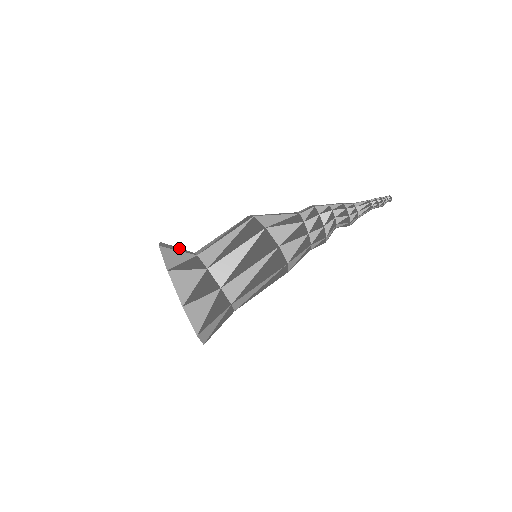
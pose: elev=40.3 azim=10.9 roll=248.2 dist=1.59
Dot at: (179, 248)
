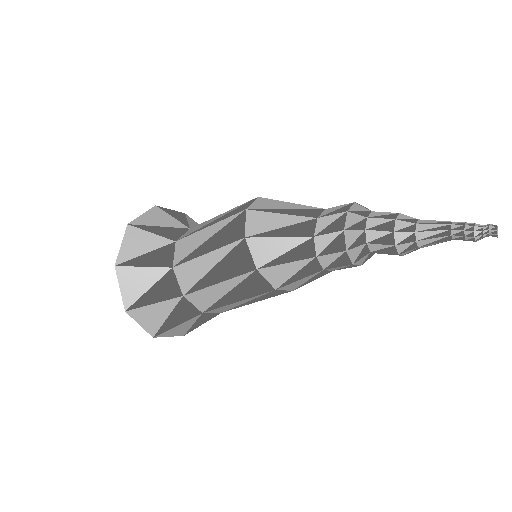
Dot at: (172, 219)
